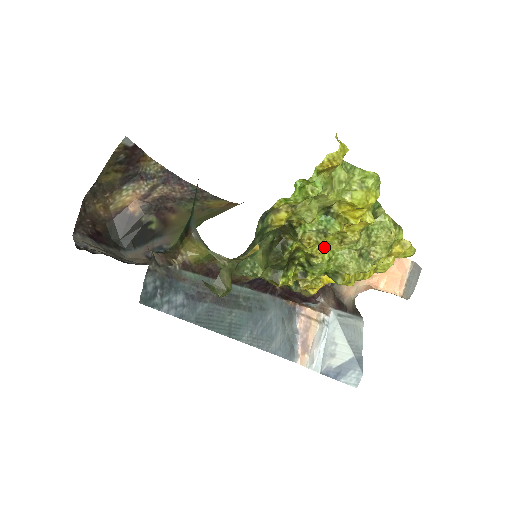
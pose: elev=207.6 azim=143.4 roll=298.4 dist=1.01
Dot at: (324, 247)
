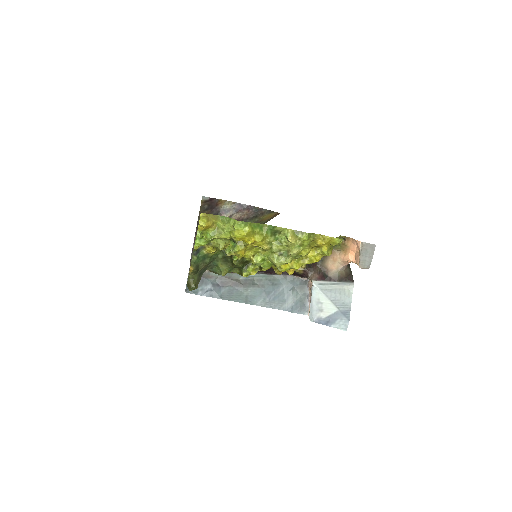
Dot at: (257, 254)
